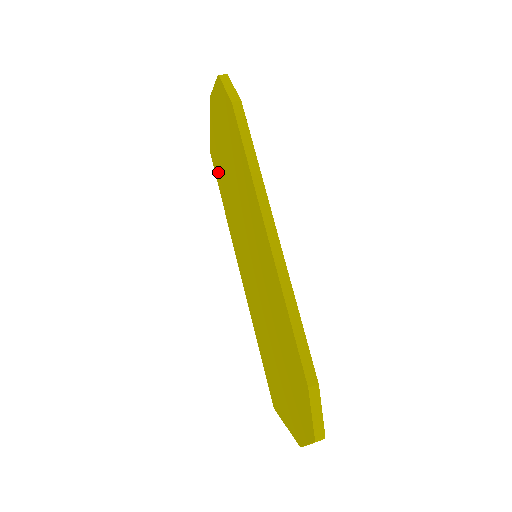
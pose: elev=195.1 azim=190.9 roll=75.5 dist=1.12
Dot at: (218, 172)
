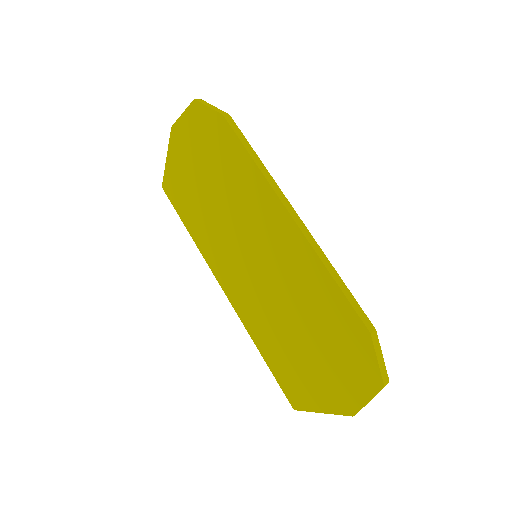
Dot at: (180, 199)
